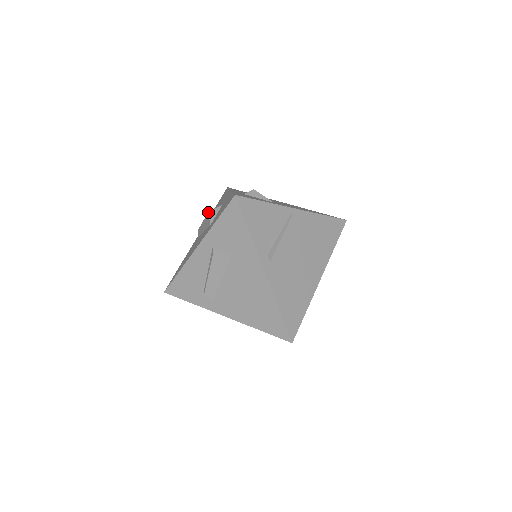
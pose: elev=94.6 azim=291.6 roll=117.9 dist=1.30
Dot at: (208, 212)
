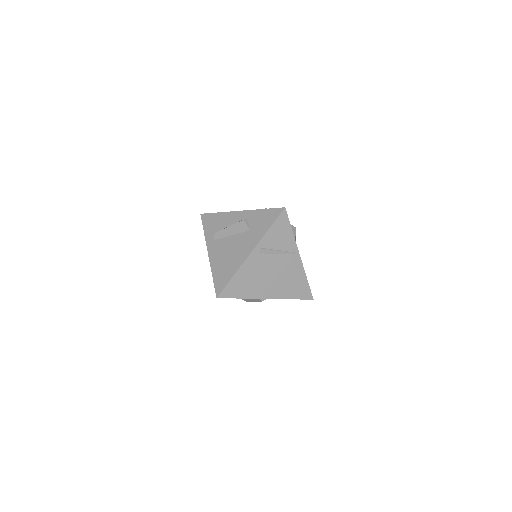
Dot at: (266, 208)
